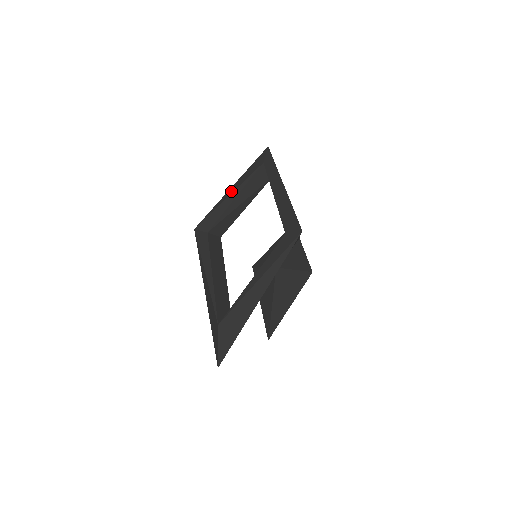
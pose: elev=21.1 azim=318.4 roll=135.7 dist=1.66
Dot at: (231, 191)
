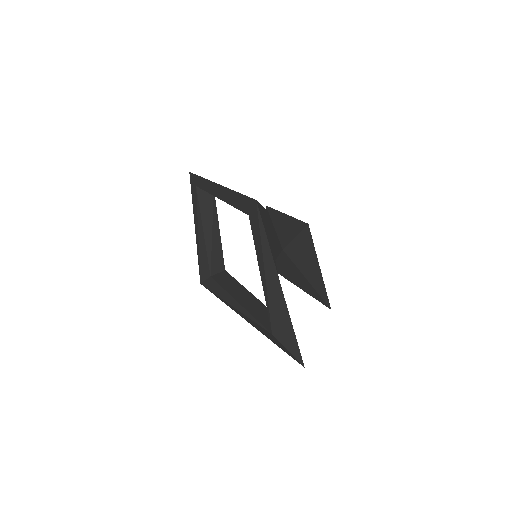
Dot at: (196, 230)
